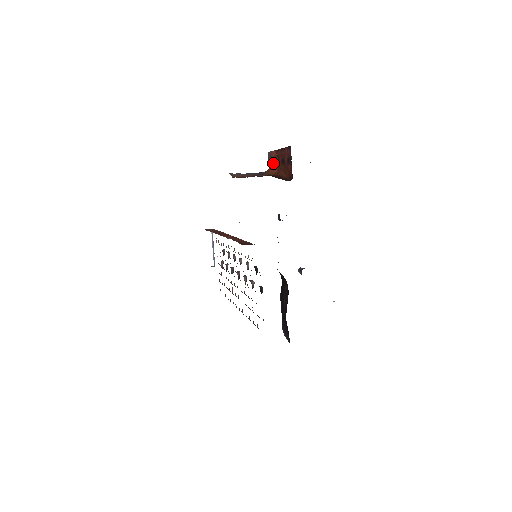
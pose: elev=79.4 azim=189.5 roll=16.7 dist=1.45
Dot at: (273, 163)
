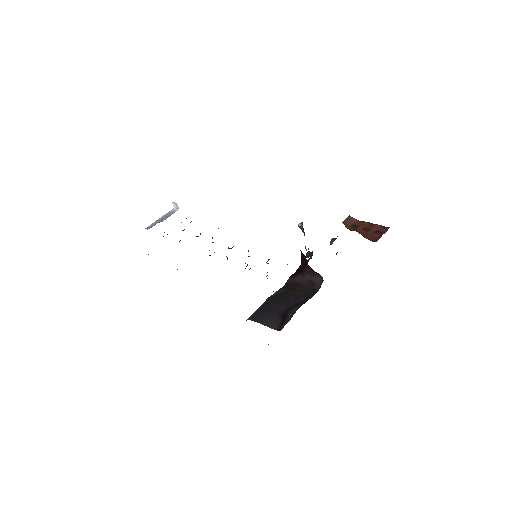
Dot at: (349, 223)
